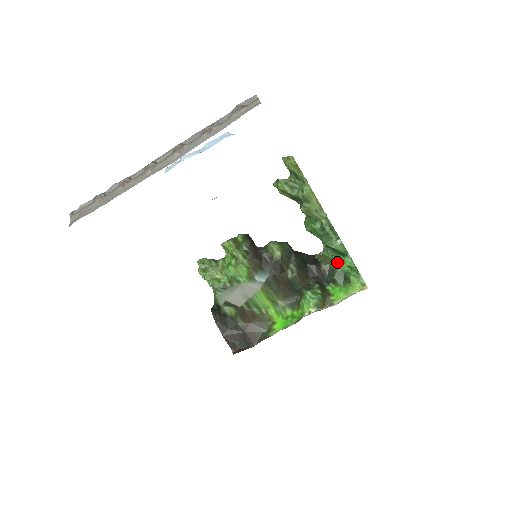
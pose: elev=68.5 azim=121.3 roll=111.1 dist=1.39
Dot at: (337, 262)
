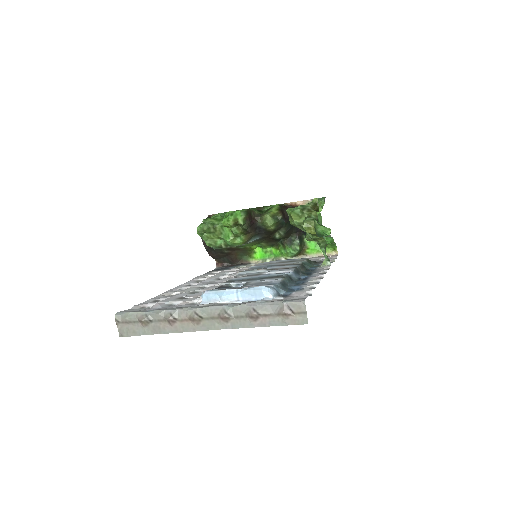
Dot at: (320, 227)
